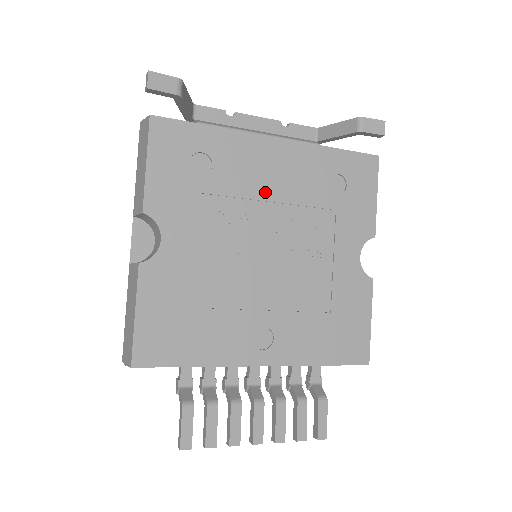
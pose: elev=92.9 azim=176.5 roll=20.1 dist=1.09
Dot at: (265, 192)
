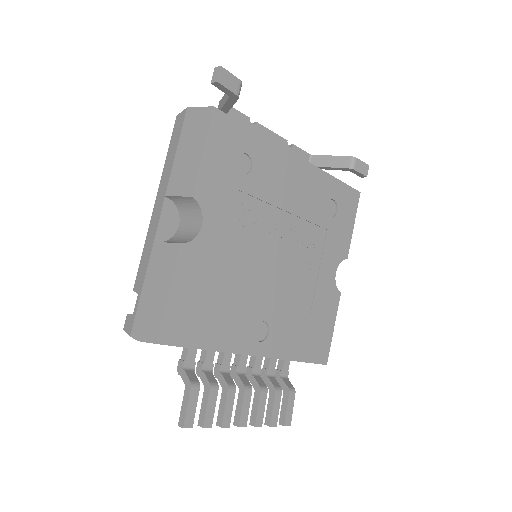
Dot at: (284, 202)
